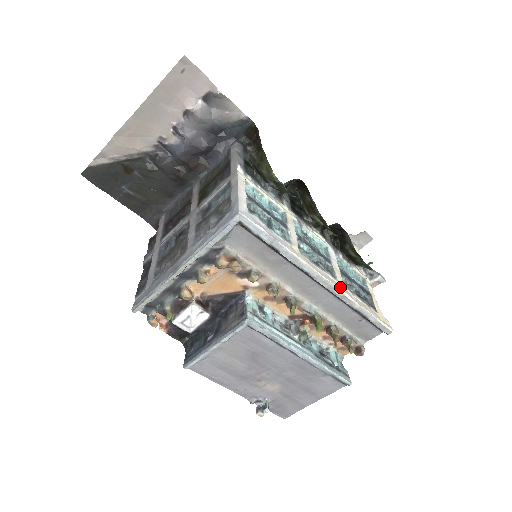
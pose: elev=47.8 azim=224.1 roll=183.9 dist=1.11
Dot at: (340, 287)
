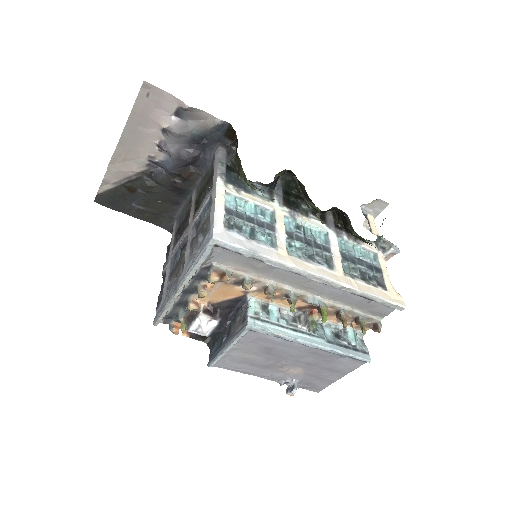
Dot at: (338, 278)
